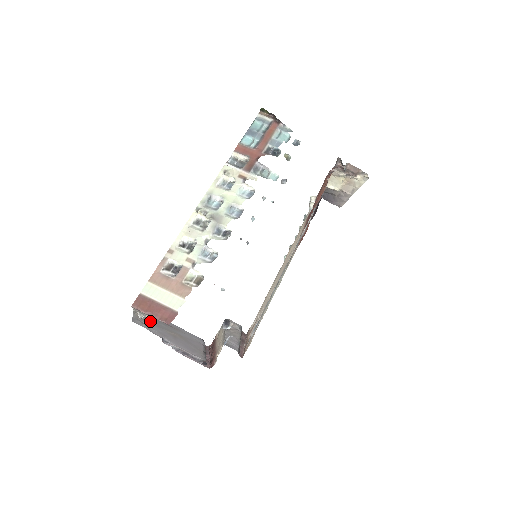
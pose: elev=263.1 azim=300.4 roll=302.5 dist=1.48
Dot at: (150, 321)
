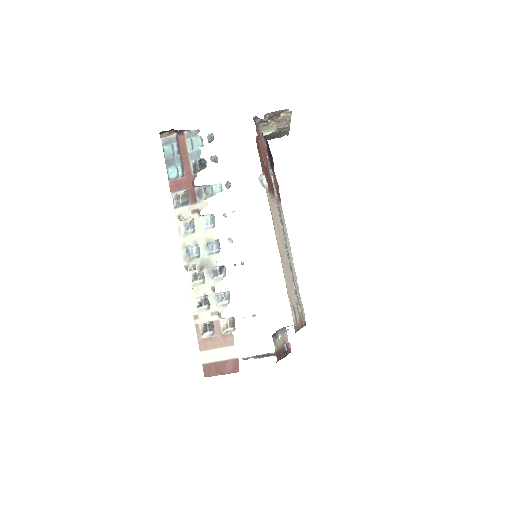
Dot at: occluded
